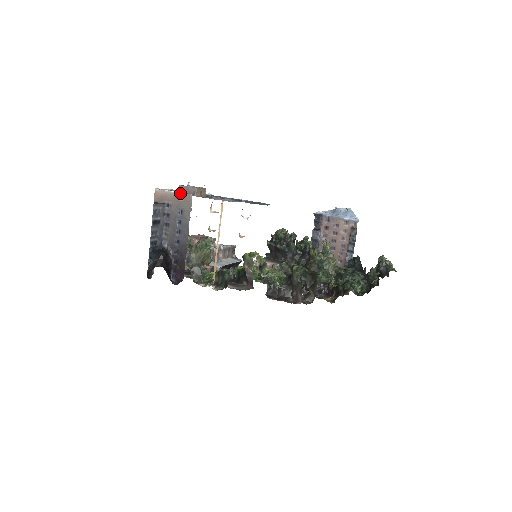
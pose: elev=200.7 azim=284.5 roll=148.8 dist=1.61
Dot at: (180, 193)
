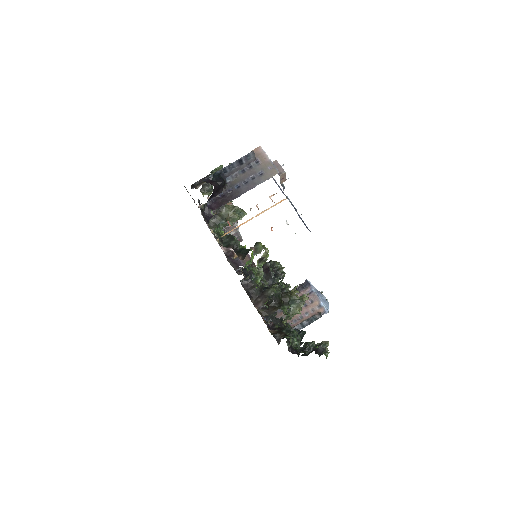
Dot at: (273, 164)
